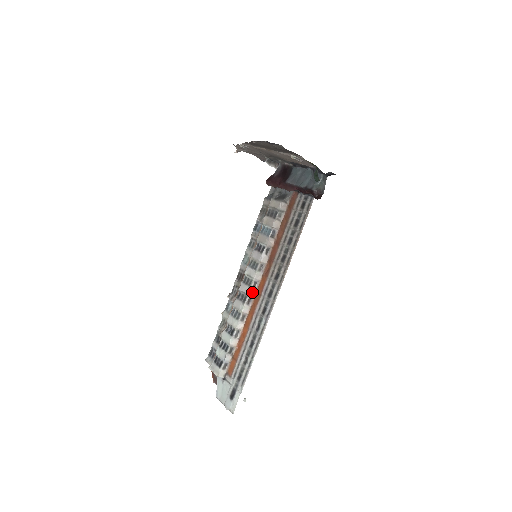
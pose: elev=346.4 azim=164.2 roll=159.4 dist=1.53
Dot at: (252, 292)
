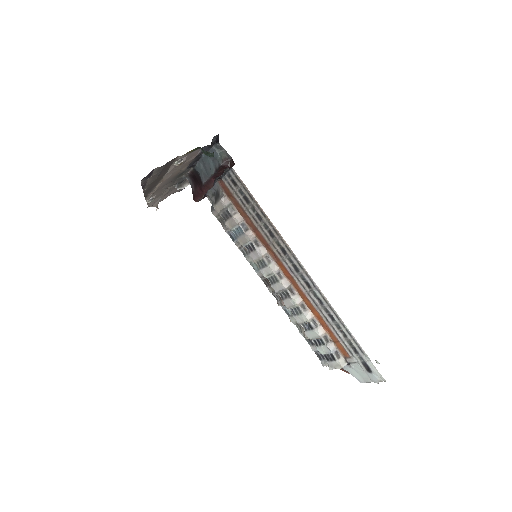
Dot at: (285, 283)
